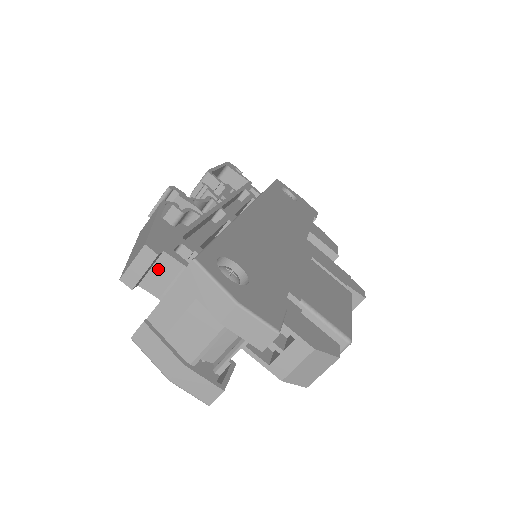
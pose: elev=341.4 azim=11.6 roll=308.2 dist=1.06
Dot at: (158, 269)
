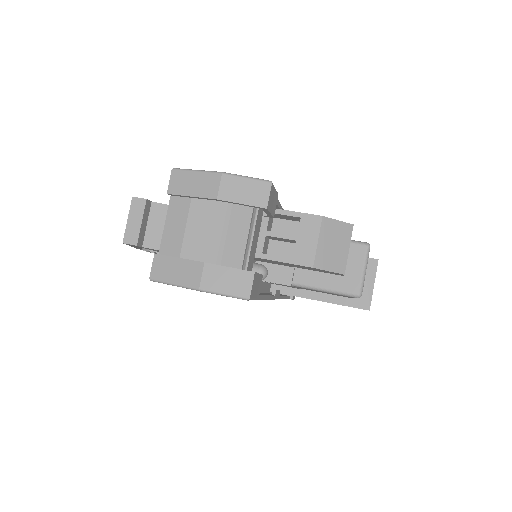
Dot at: (153, 221)
